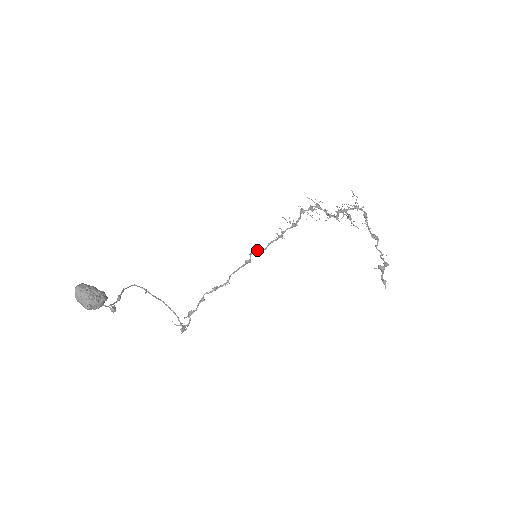
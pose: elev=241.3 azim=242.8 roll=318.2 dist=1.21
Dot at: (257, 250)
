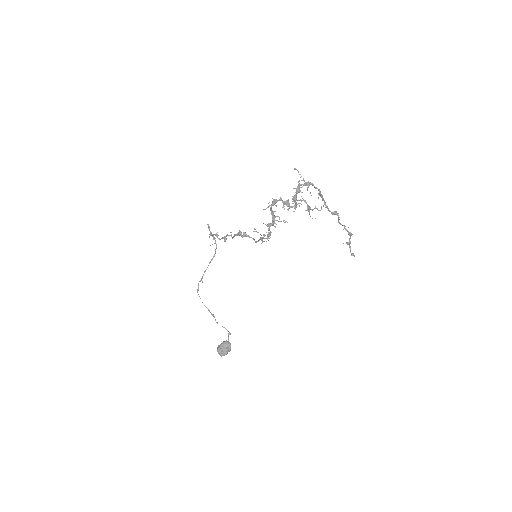
Dot at: (245, 235)
